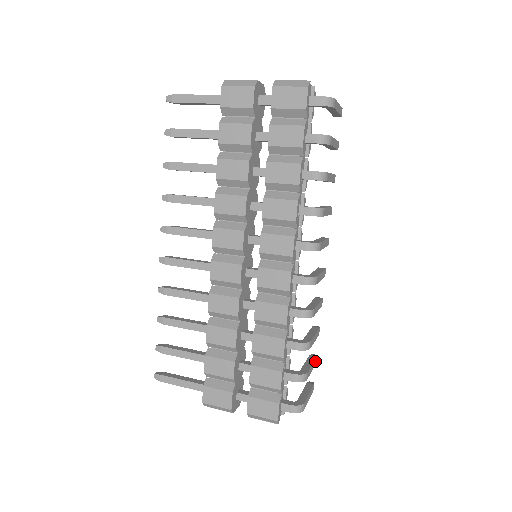
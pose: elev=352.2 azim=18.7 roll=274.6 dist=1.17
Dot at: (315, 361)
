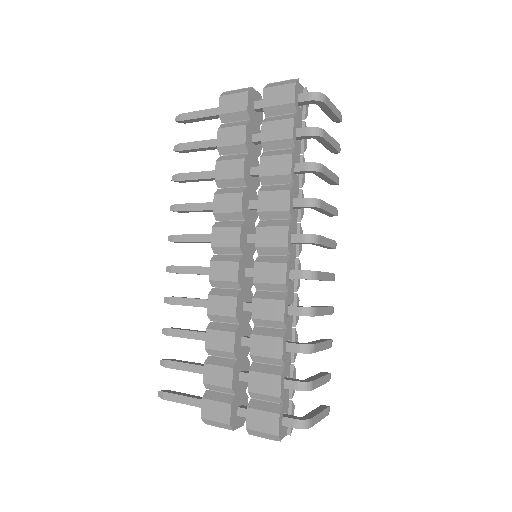
Dot at: (327, 377)
